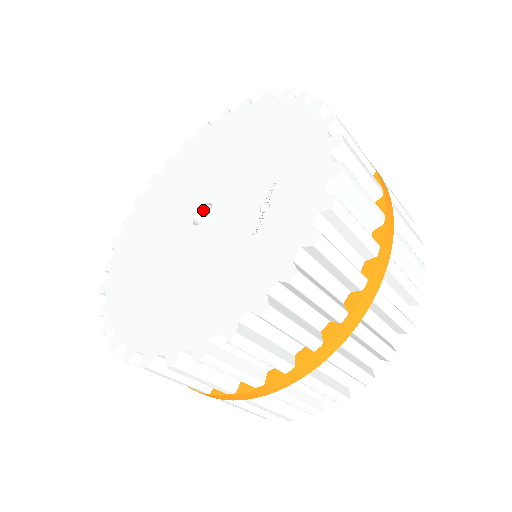
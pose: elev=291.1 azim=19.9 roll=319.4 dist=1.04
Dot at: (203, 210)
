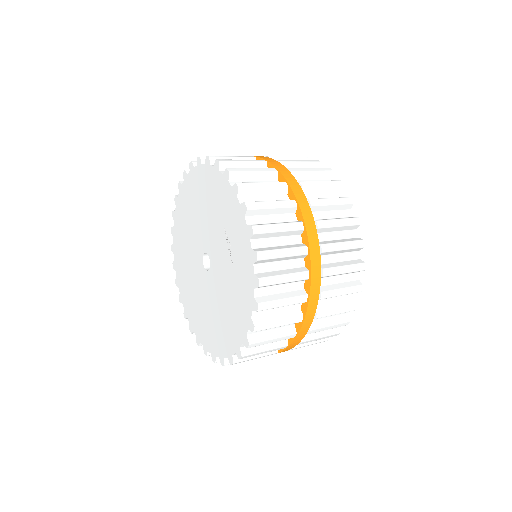
Dot at: (206, 257)
